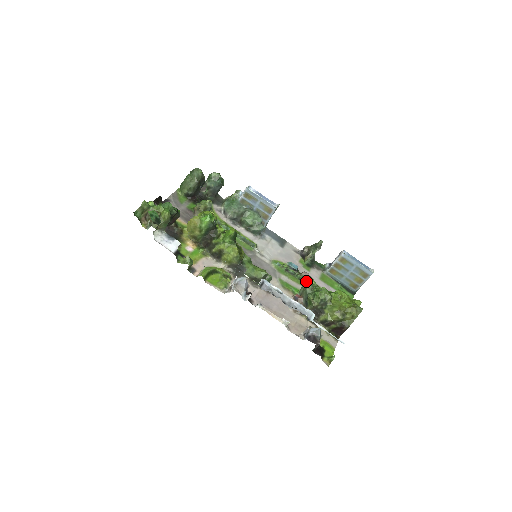
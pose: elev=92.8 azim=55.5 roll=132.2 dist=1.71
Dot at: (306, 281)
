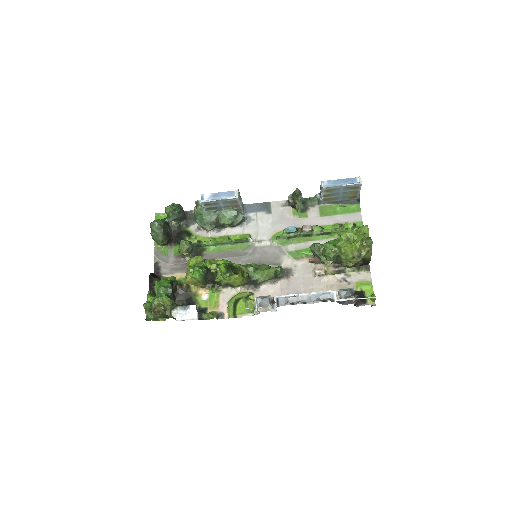
Dot at: (310, 234)
